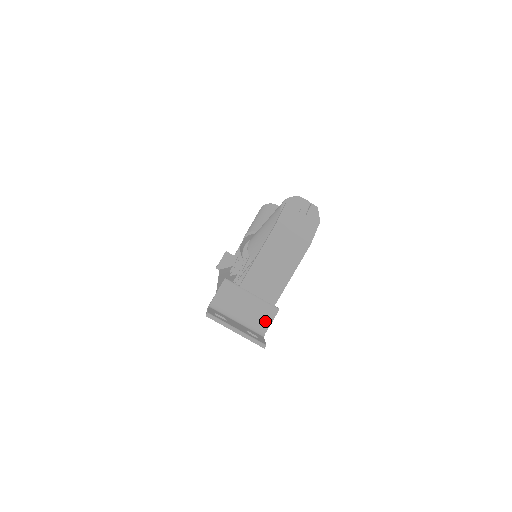
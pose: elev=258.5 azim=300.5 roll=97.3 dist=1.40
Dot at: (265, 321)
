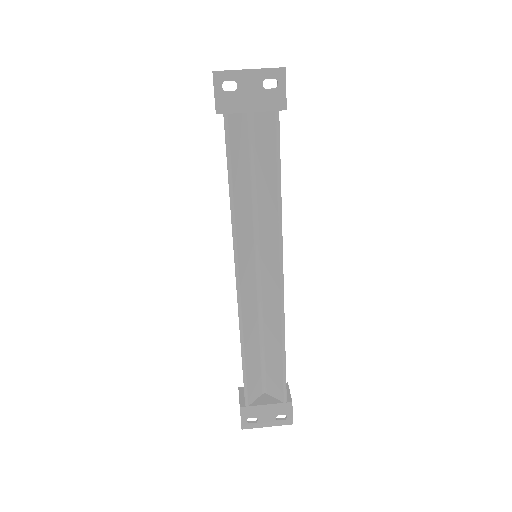
Dot at: occluded
